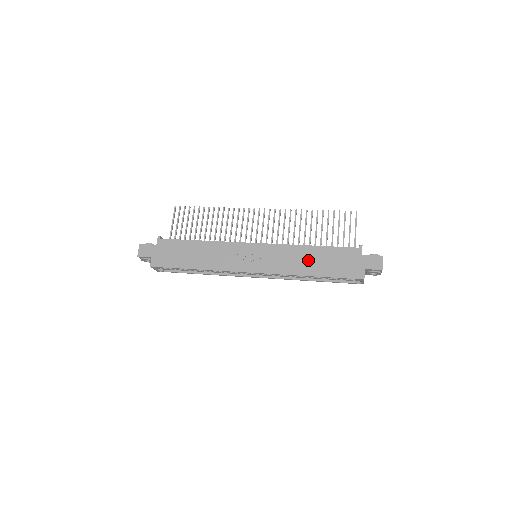
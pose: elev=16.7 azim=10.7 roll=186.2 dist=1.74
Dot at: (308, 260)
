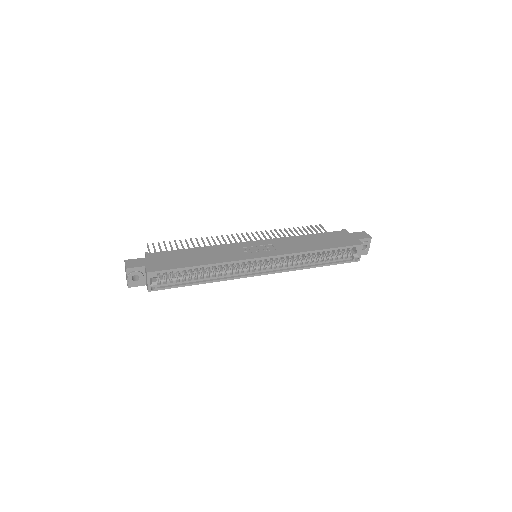
Dot at: (309, 242)
